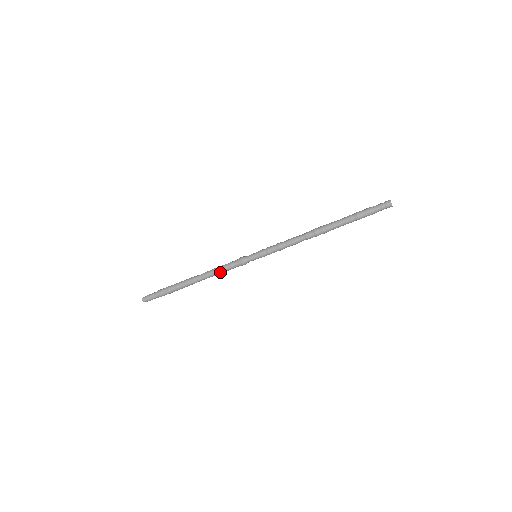
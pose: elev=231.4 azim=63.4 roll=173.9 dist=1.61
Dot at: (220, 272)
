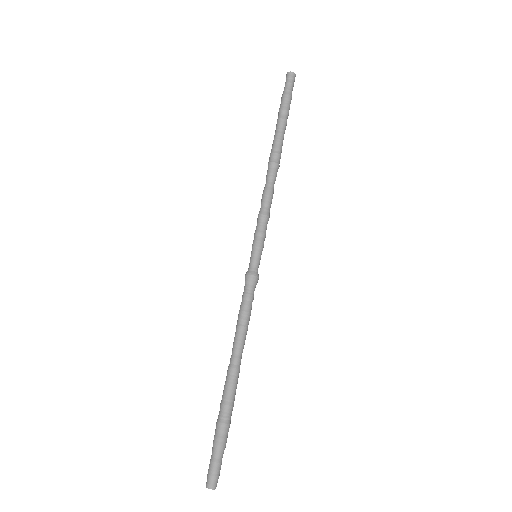
Dot at: (240, 318)
